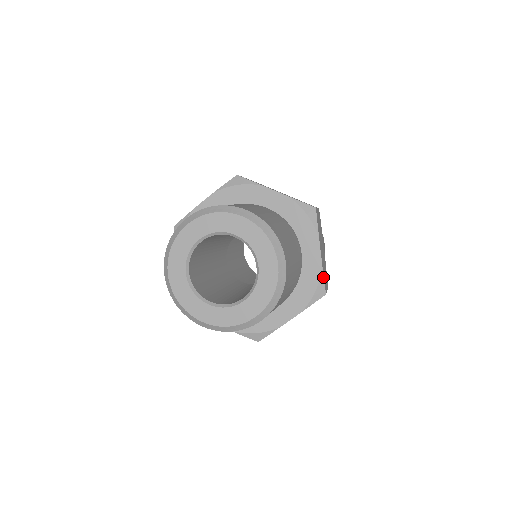
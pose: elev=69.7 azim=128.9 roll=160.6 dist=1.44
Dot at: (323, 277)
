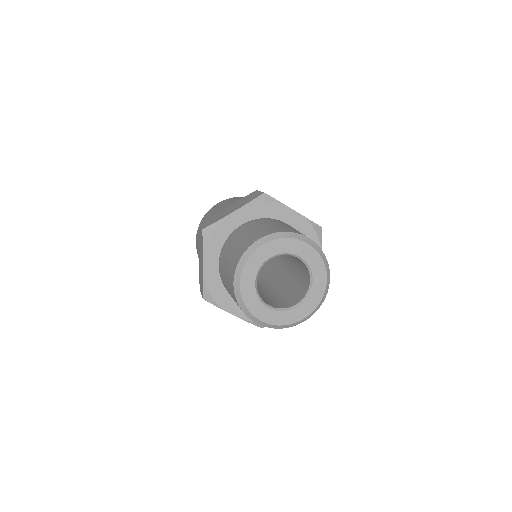
Dot at: (311, 221)
